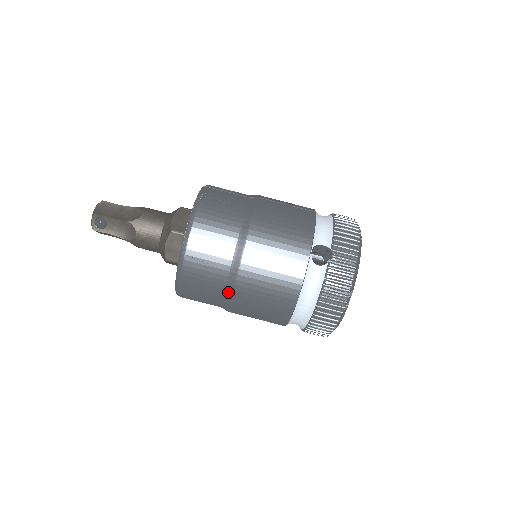
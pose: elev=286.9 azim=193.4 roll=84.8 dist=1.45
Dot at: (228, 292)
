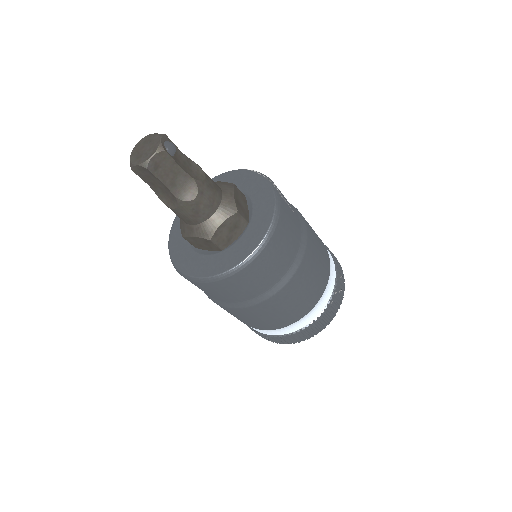
Dot at: (303, 240)
